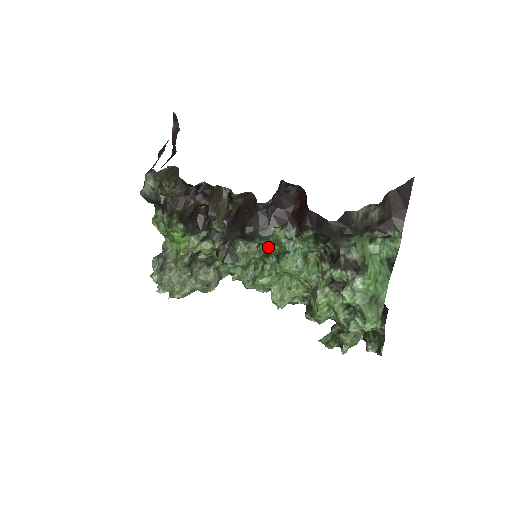
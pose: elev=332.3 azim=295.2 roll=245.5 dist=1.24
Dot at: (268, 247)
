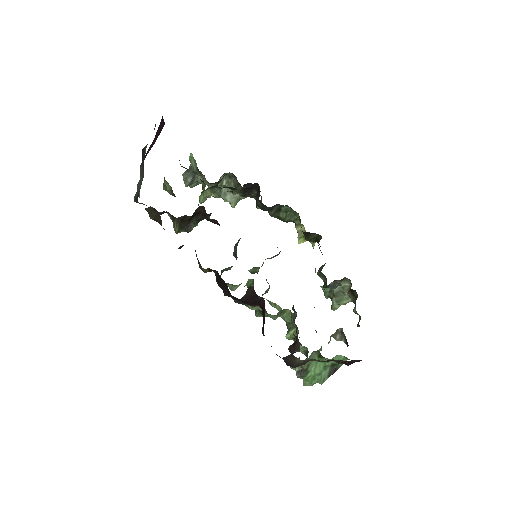
Dot at: occluded
